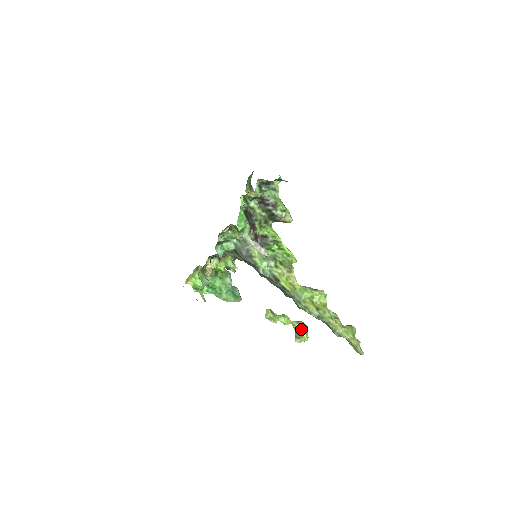
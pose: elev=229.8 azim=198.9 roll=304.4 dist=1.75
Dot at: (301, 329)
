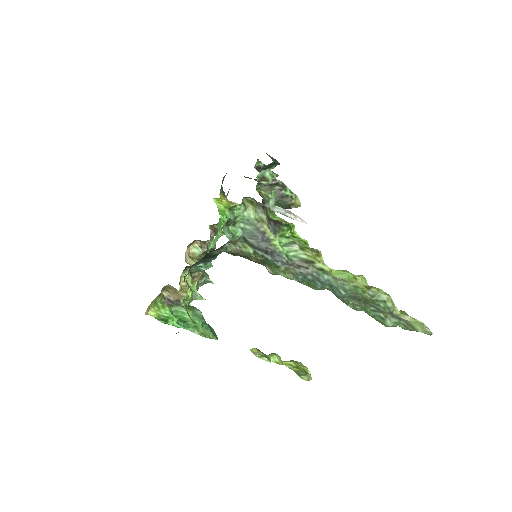
Dot at: (300, 367)
